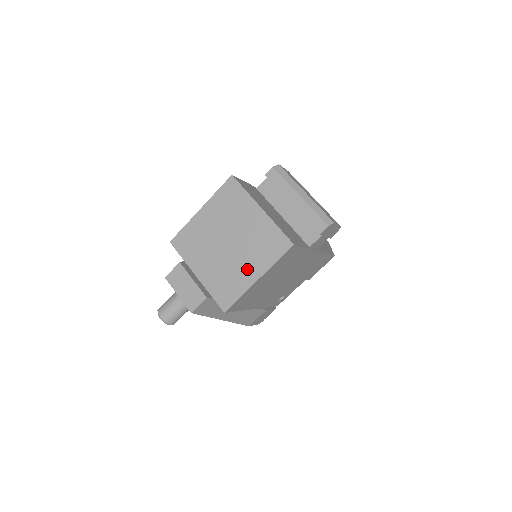
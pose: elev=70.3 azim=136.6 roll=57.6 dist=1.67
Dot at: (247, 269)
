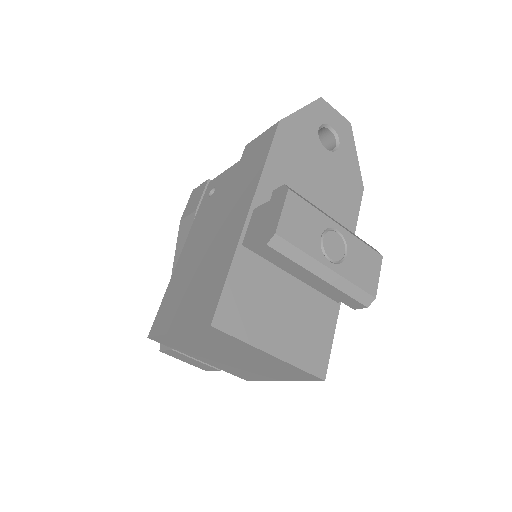
Dot at: (265, 374)
